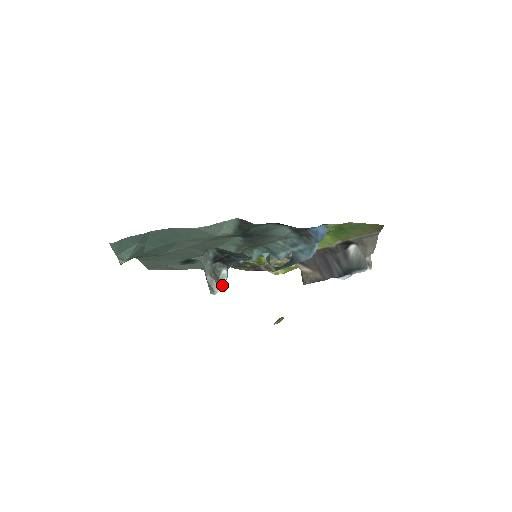
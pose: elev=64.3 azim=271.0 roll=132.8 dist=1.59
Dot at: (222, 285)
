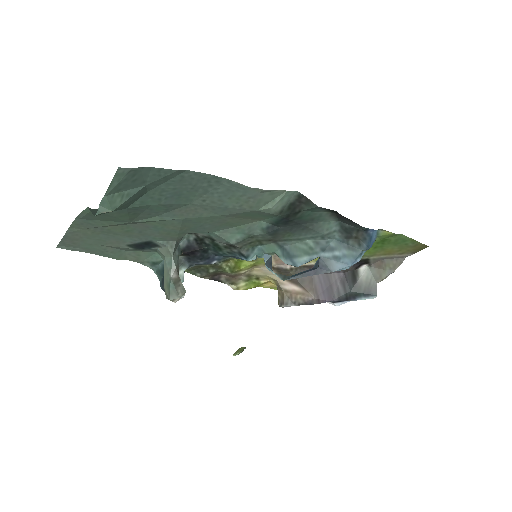
Dot at: occluded
